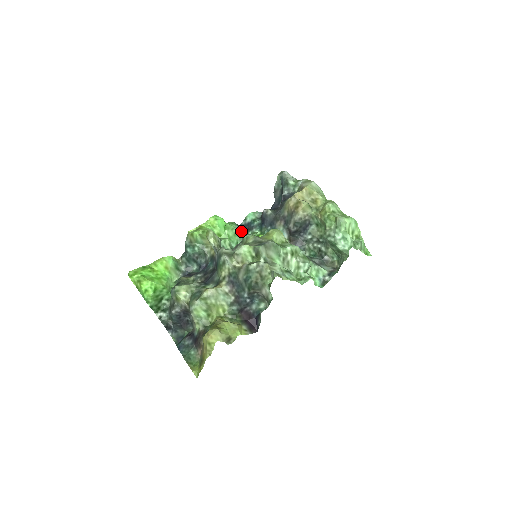
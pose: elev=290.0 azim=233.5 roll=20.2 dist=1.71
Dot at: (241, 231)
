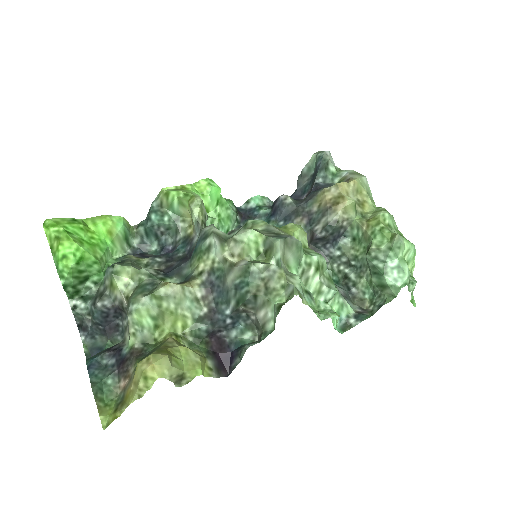
Dot at: (237, 216)
